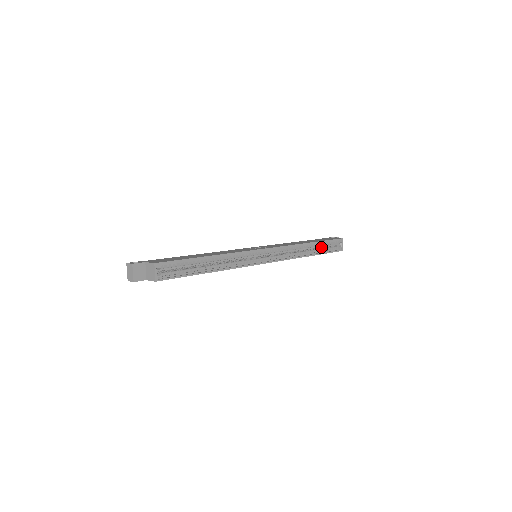
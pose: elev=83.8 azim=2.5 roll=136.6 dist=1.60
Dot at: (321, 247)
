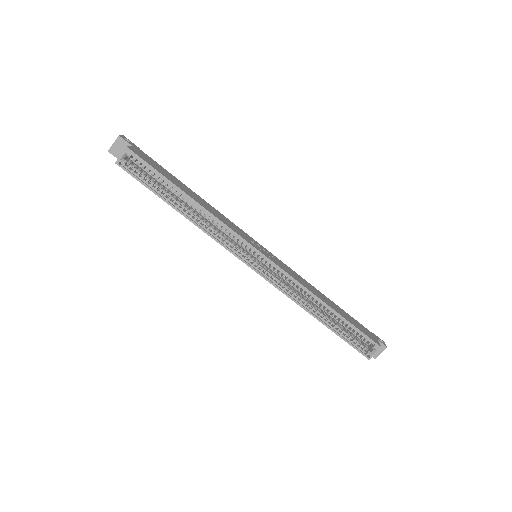
Dot at: (345, 328)
